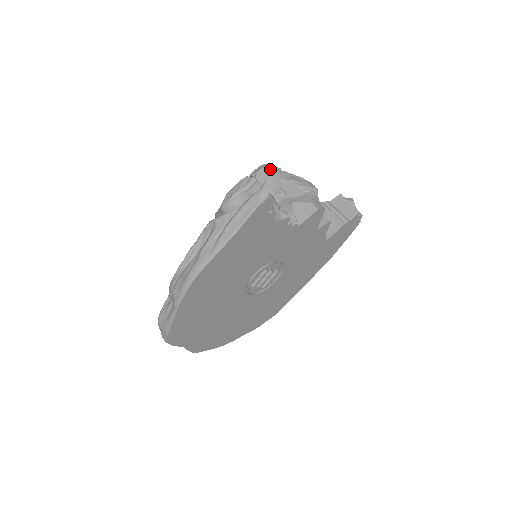
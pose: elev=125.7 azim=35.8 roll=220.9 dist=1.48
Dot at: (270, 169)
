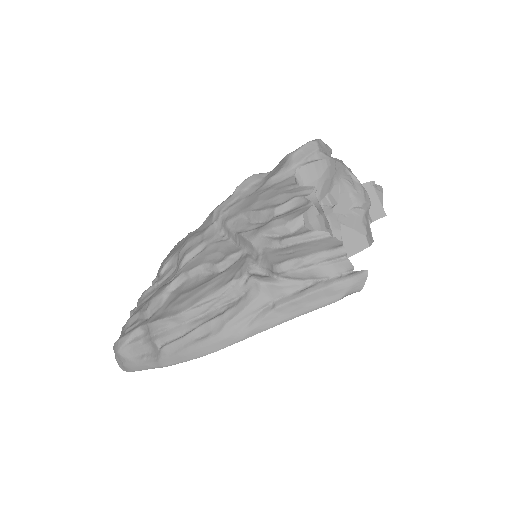
Dot at: (326, 161)
